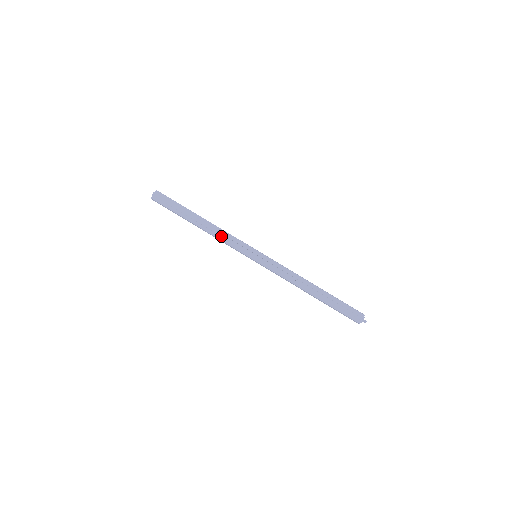
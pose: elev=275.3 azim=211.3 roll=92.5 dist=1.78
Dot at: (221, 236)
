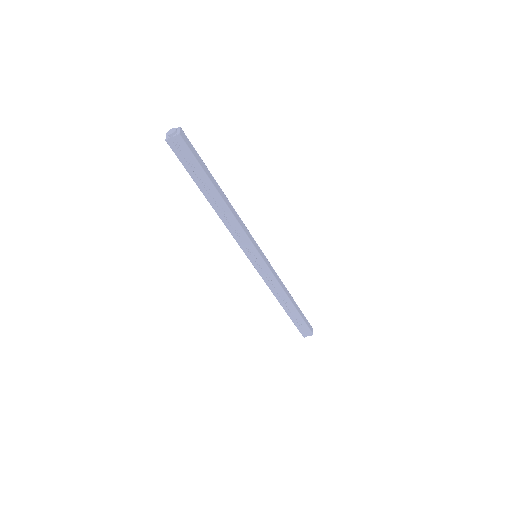
Dot at: (232, 227)
